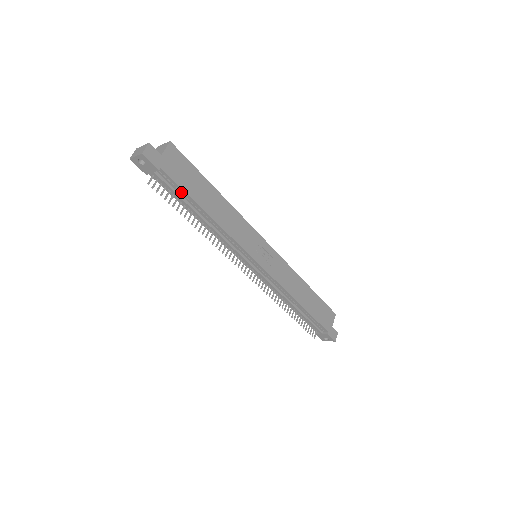
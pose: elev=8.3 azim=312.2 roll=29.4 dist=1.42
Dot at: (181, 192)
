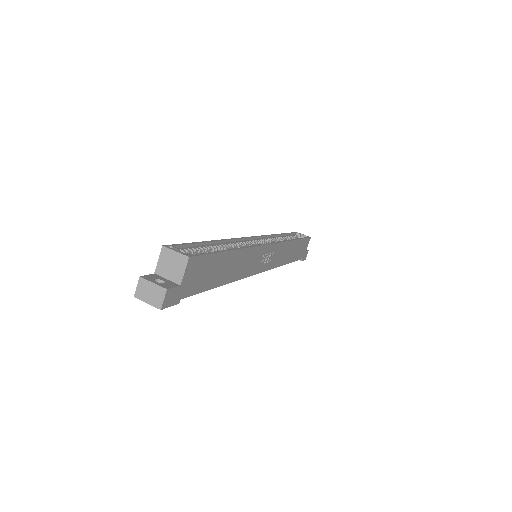
Dot at: occluded
